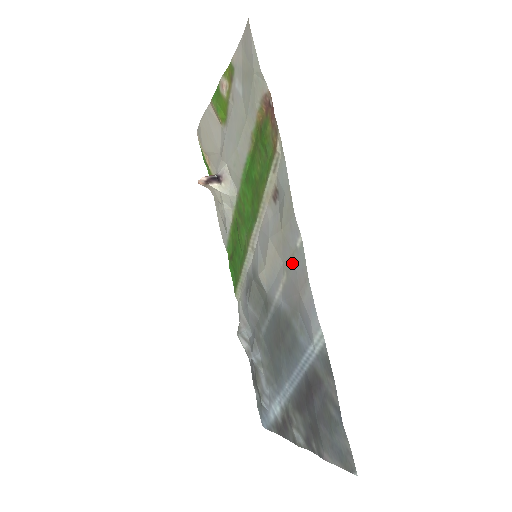
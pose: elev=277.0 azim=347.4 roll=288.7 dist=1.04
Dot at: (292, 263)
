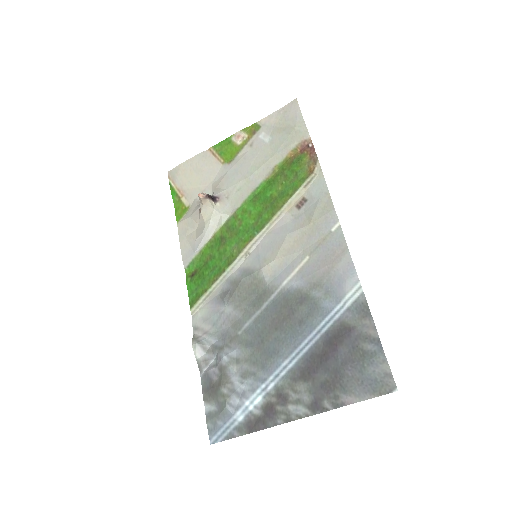
Dot at: (322, 245)
